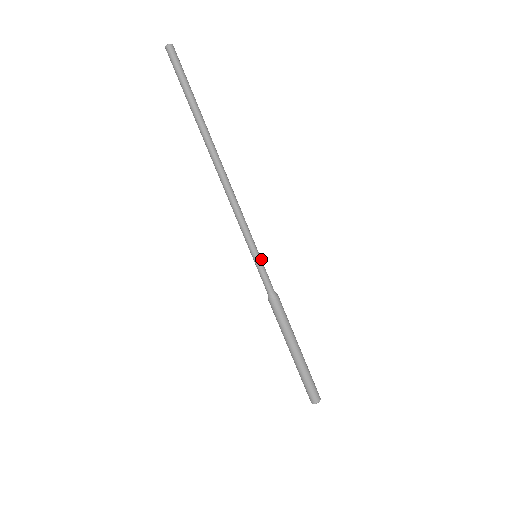
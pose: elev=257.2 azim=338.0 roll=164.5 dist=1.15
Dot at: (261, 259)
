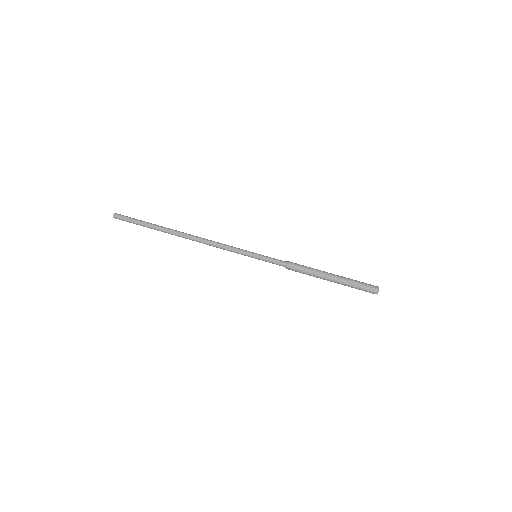
Dot at: (260, 255)
